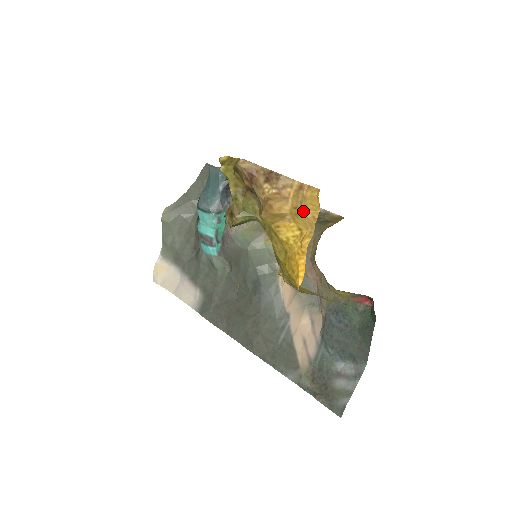
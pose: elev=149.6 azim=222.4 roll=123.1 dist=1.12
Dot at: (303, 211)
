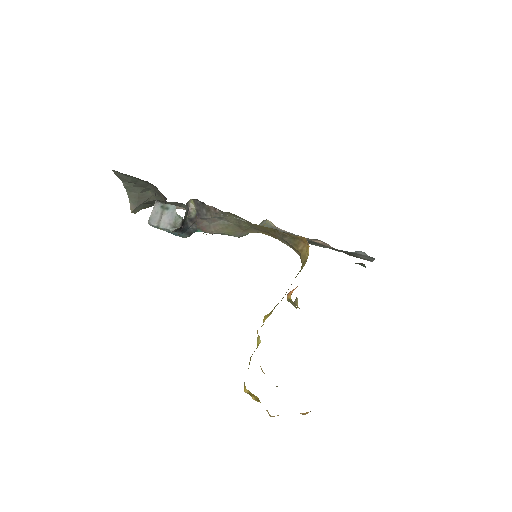
Dot at: occluded
